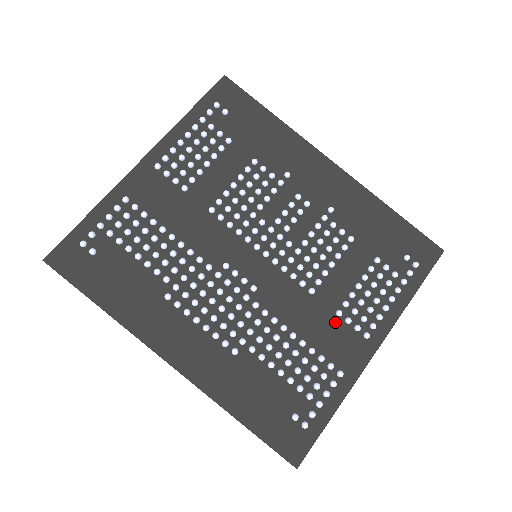
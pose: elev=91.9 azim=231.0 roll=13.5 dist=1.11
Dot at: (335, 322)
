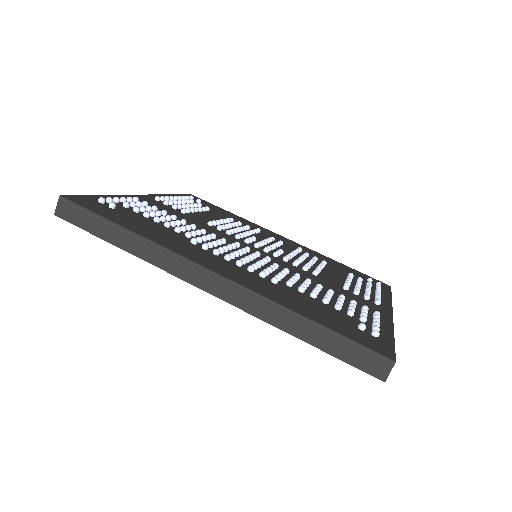
Dot at: (346, 292)
